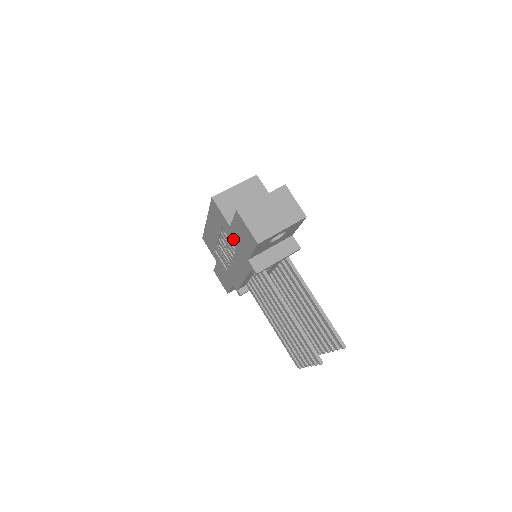
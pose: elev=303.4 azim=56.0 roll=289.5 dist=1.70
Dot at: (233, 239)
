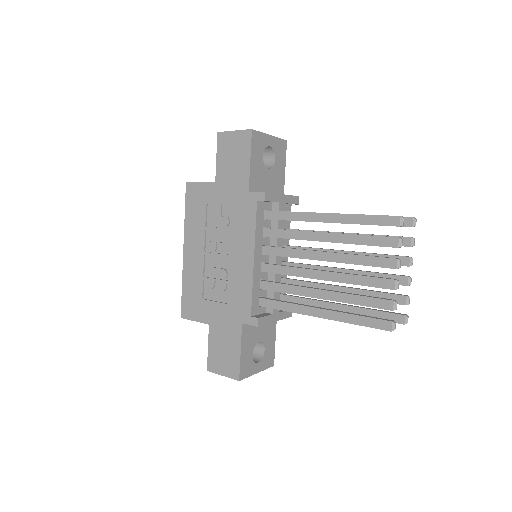
Dot at: (223, 197)
